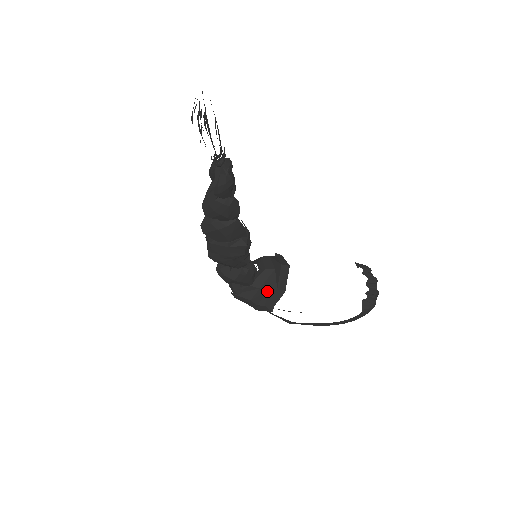
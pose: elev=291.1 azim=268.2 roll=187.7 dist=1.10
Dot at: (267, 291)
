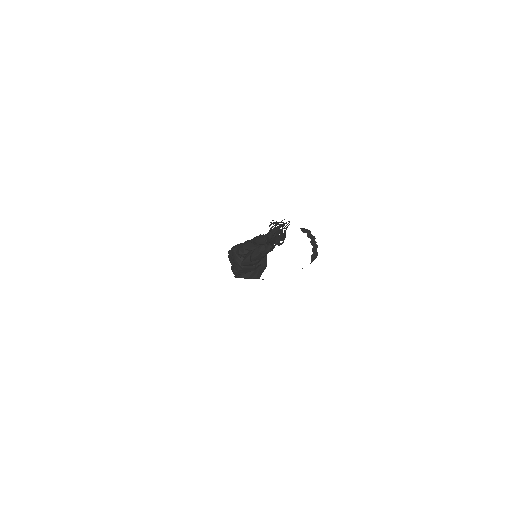
Dot at: (258, 270)
